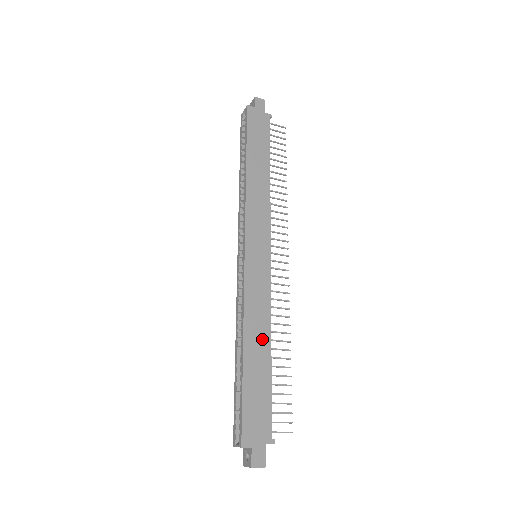
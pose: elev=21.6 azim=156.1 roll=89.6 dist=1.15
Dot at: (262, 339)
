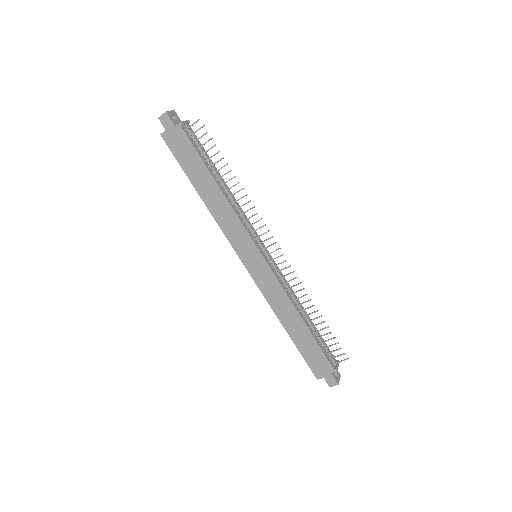
Dot at: (292, 316)
